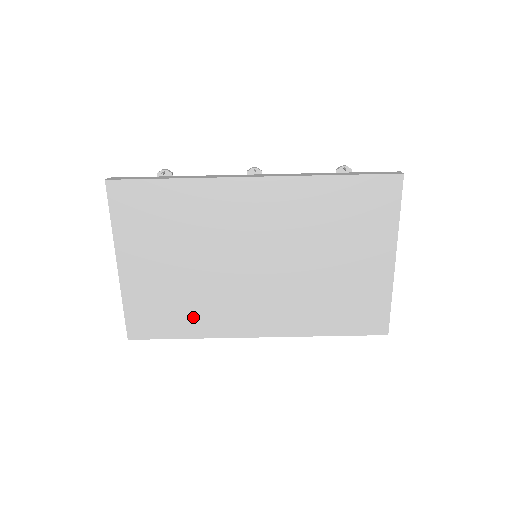
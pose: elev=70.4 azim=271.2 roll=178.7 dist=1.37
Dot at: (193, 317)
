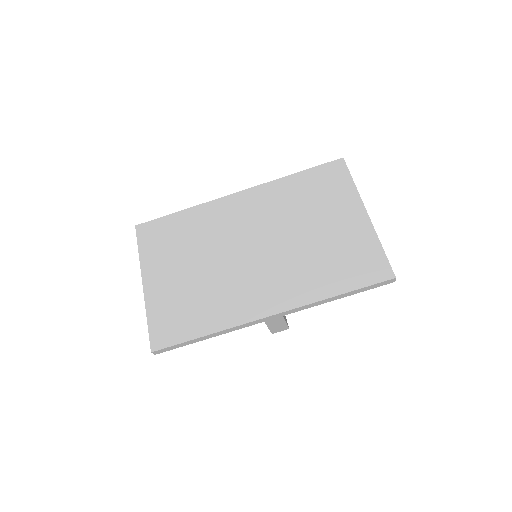
Dot at: (208, 312)
